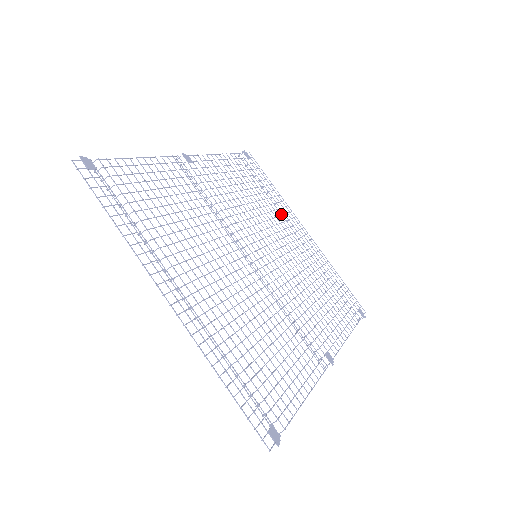
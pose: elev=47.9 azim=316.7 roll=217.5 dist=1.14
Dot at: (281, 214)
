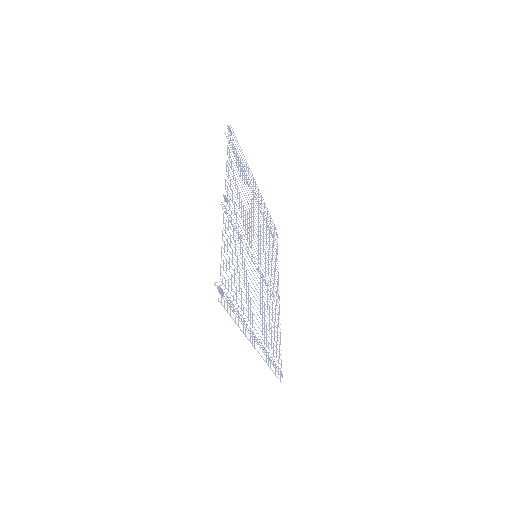
Dot at: (250, 186)
